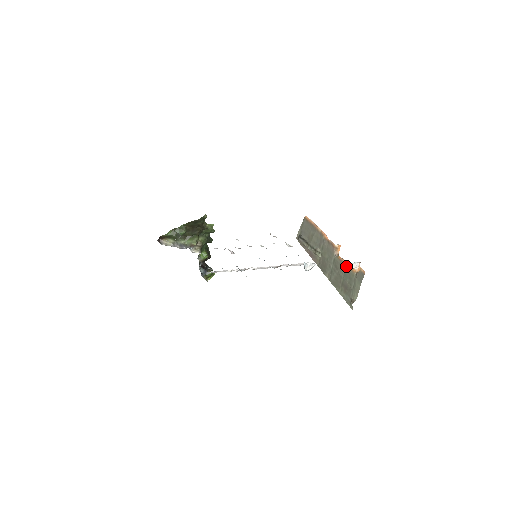
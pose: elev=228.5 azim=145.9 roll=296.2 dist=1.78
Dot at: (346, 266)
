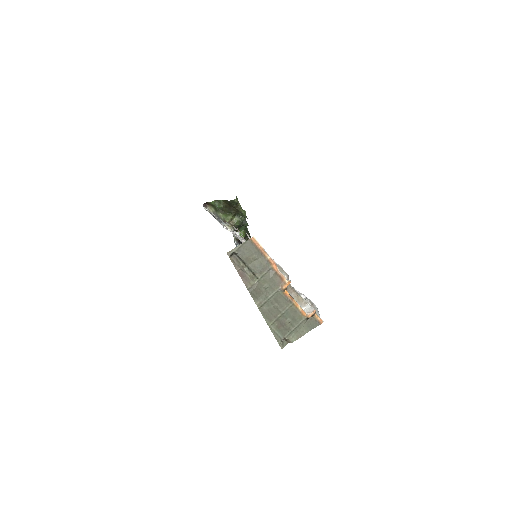
Dot at: (293, 305)
